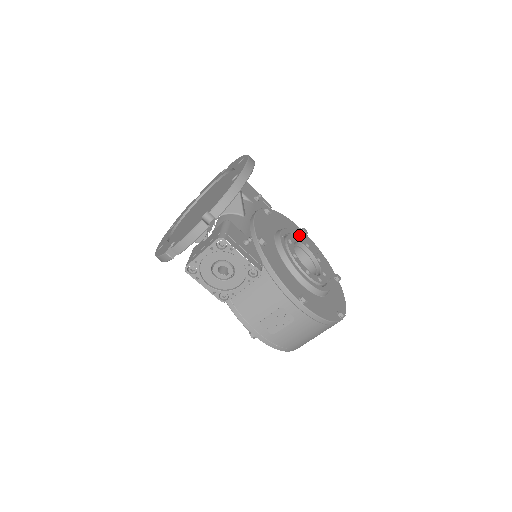
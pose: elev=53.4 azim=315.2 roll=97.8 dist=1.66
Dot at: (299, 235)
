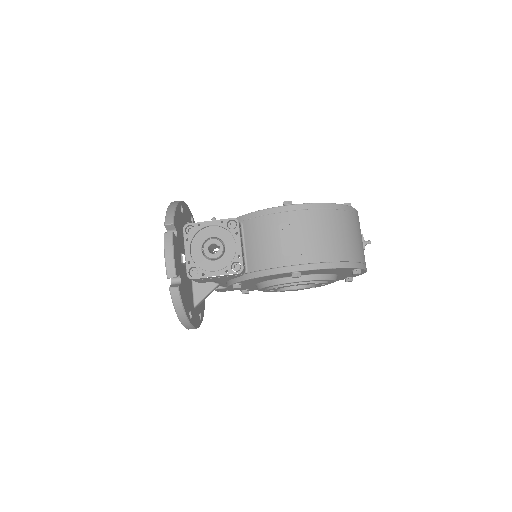
Dot at: occluded
